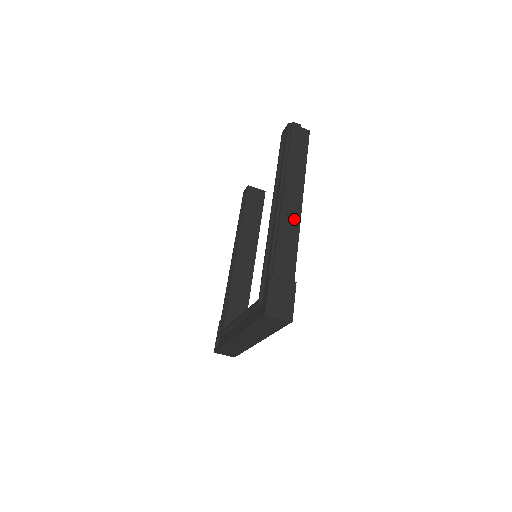
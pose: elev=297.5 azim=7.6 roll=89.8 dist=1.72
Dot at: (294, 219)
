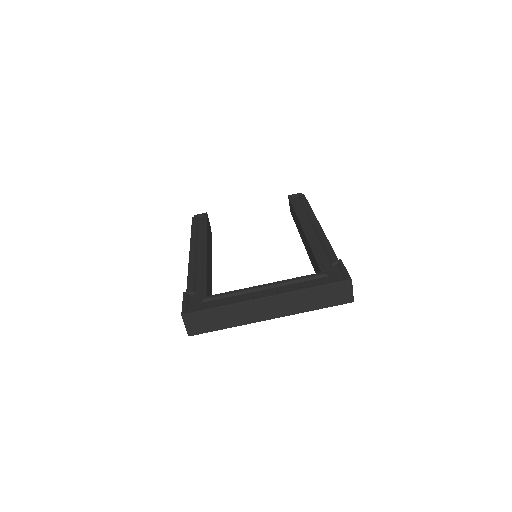
Dot at: occluded
